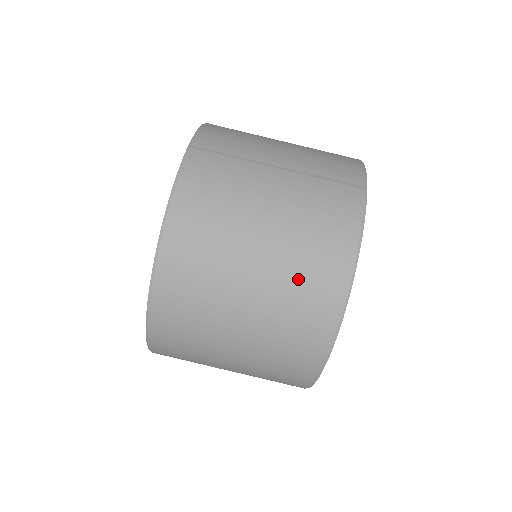
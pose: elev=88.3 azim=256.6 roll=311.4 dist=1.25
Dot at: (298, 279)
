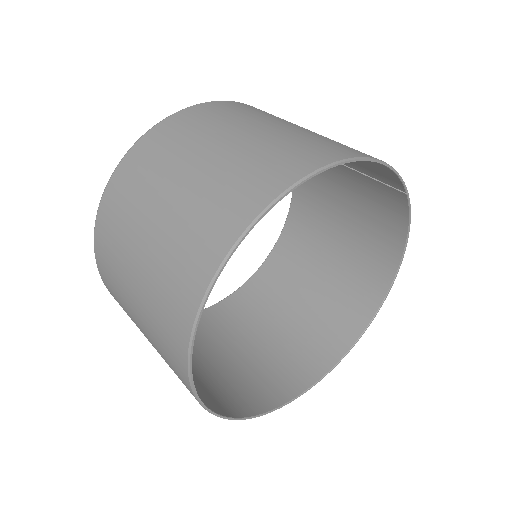
Dot at: (312, 139)
